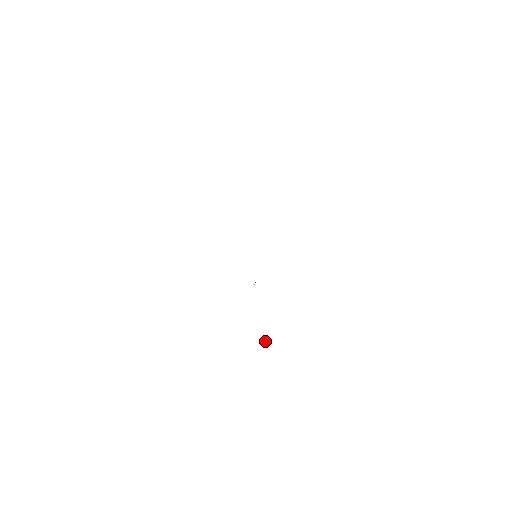
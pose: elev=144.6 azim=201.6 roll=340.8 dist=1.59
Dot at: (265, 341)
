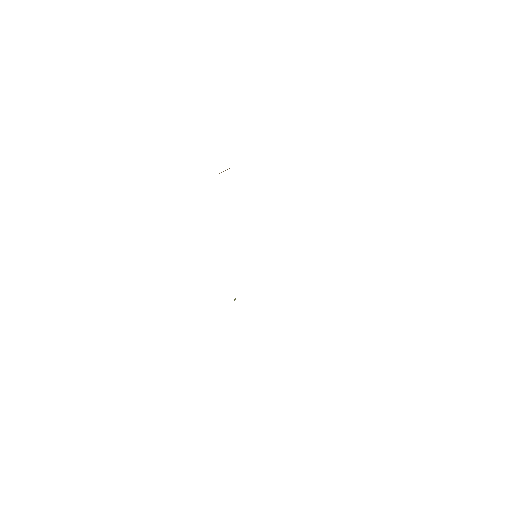
Dot at: occluded
